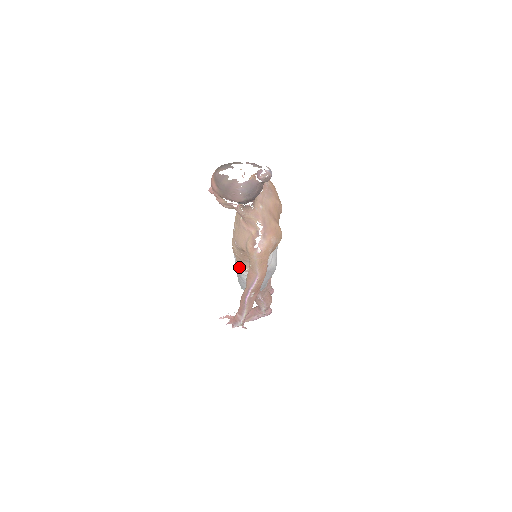
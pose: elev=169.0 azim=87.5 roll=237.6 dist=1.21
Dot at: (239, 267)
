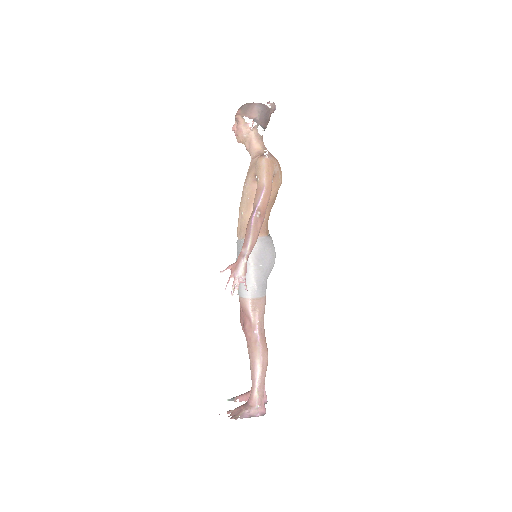
Dot at: (243, 238)
